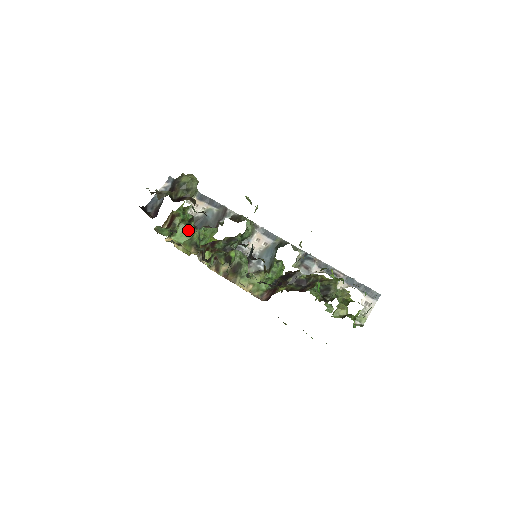
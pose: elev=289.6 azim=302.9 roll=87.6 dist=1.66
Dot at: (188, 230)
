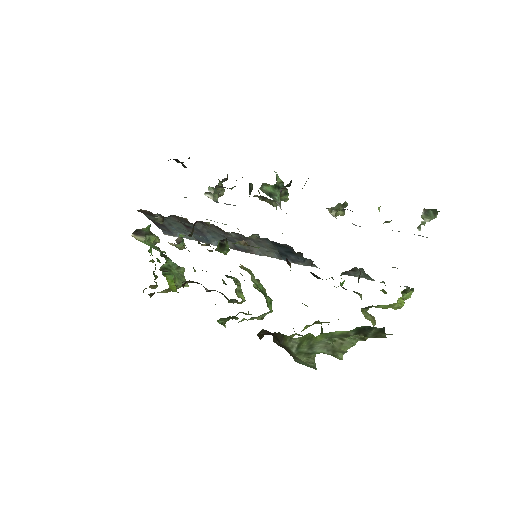
Dot at: (160, 250)
